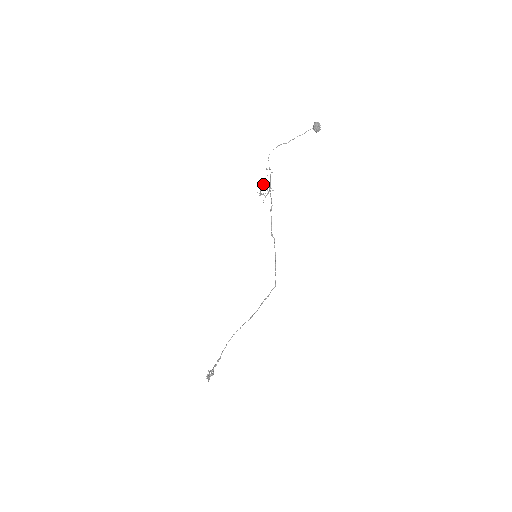
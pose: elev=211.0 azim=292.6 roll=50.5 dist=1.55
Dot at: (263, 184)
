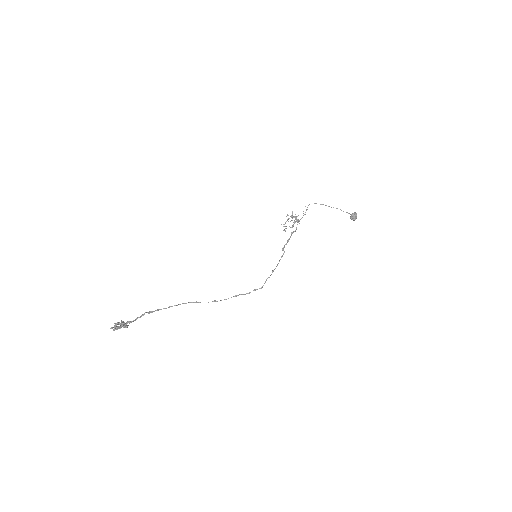
Dot at: (291, 220)
